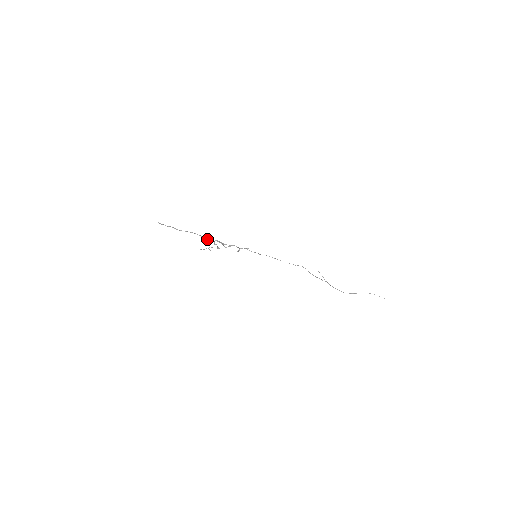
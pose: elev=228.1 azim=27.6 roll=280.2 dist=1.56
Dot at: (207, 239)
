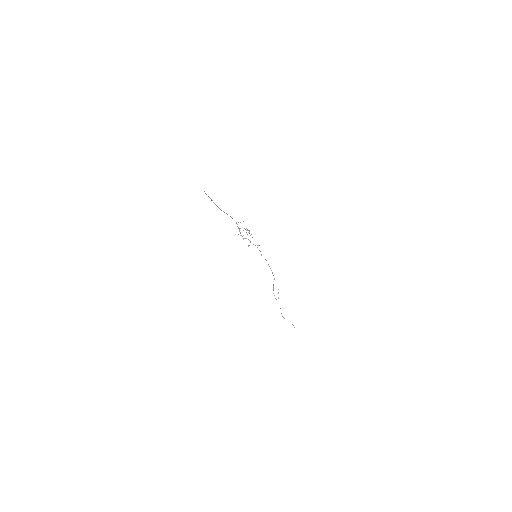
Dot at: occluded
